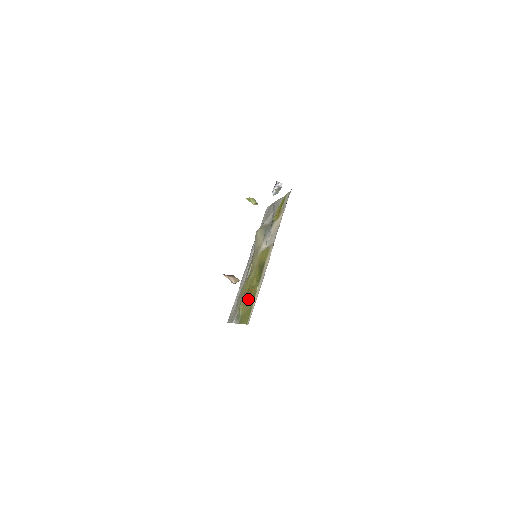
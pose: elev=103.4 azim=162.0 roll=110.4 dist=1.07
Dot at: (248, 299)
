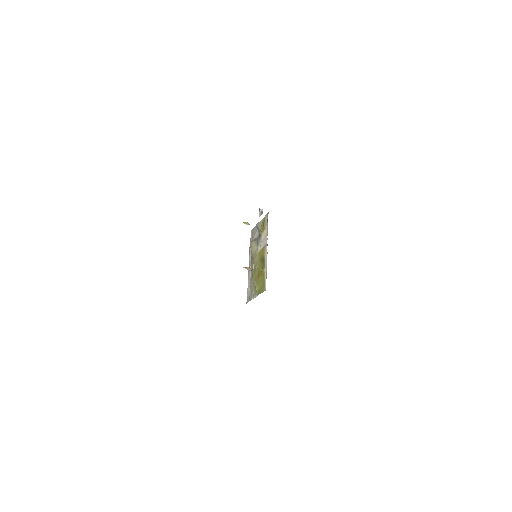
Dot at: (260, 279)
